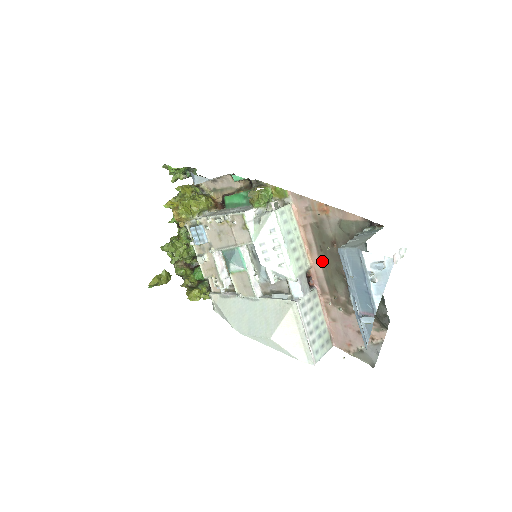
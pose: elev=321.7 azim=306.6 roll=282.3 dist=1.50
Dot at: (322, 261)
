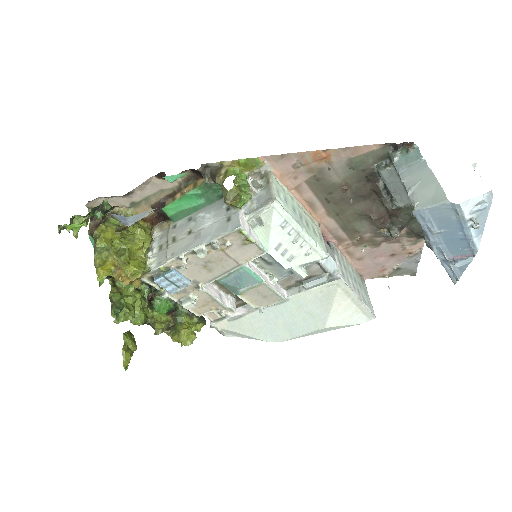
Dot at: (332, 212)
